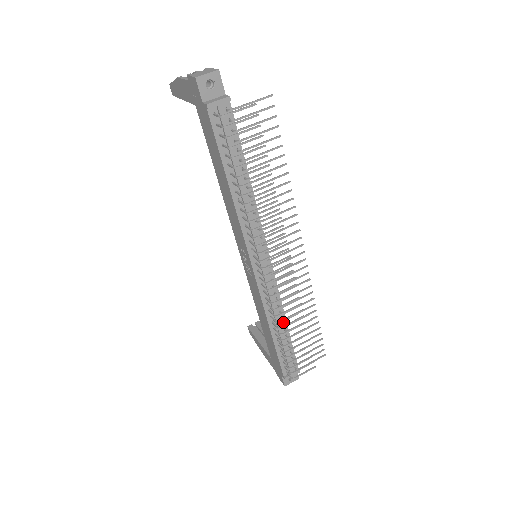
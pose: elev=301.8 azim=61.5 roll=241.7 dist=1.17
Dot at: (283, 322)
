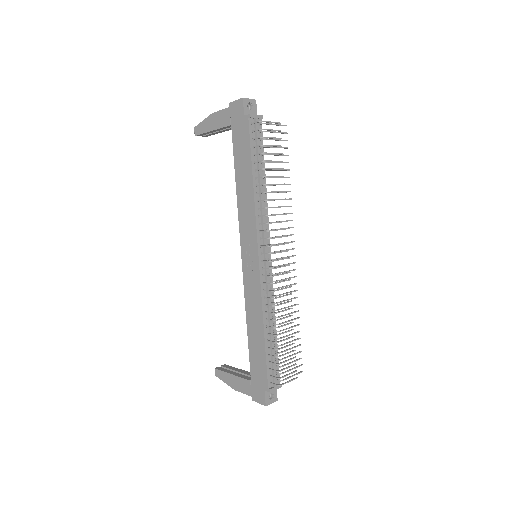
Dot at: (273, 323)
